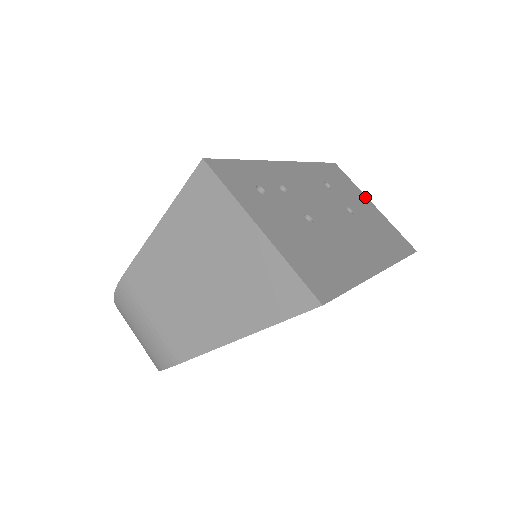
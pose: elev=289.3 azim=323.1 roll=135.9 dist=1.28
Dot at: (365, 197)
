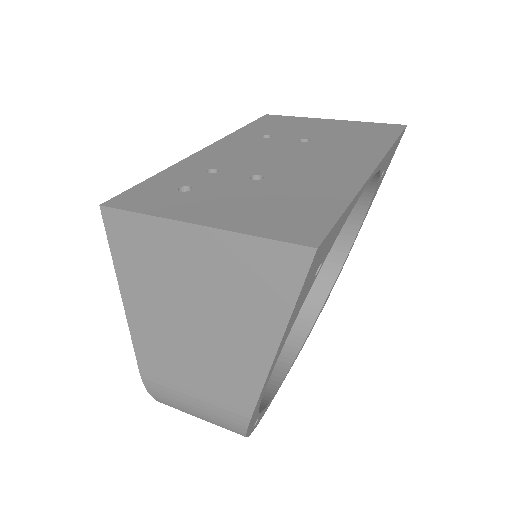
Dot at: (317, 119)
